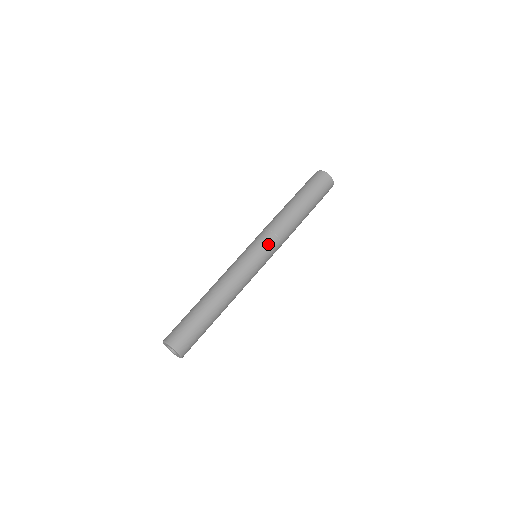
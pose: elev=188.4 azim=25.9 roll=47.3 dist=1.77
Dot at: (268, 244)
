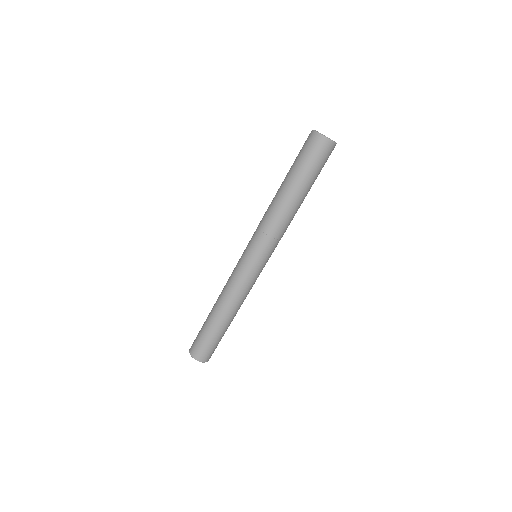
Dot at: (260, 247)
